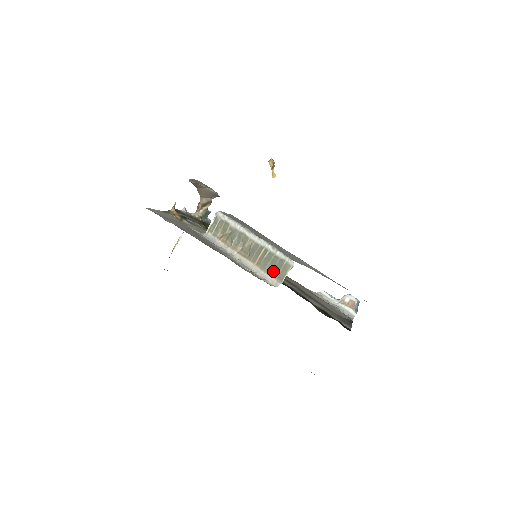
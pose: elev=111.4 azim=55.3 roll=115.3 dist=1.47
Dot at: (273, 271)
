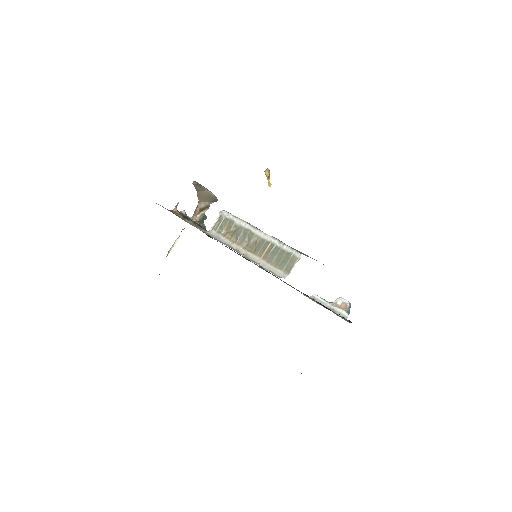
Dot at: (280, 264)
